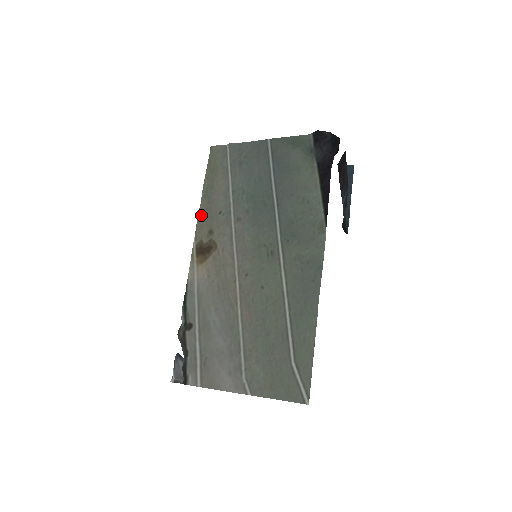
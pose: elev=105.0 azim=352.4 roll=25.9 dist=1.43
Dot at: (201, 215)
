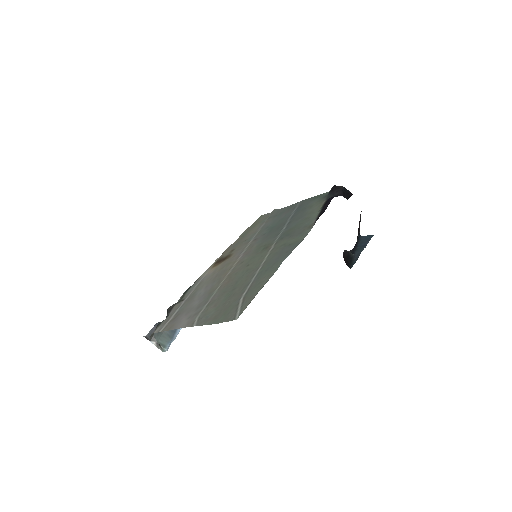
Dot at: (232, 245)
